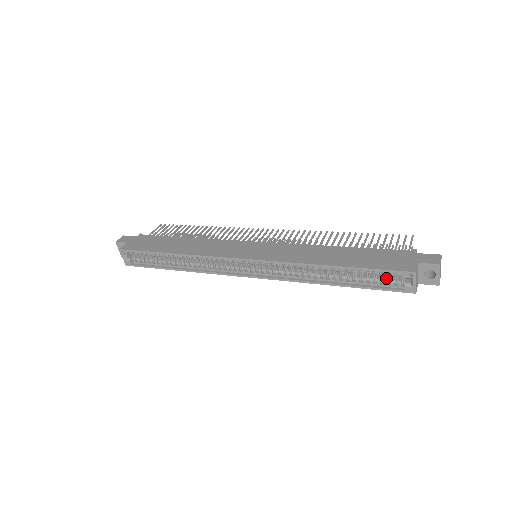
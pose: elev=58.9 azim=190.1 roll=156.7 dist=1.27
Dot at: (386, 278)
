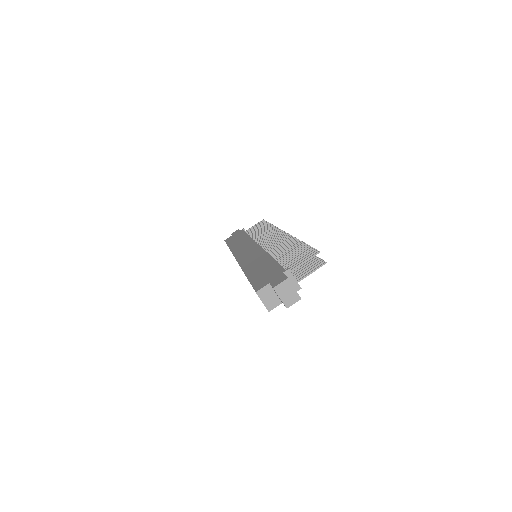
Dot at: occluded
